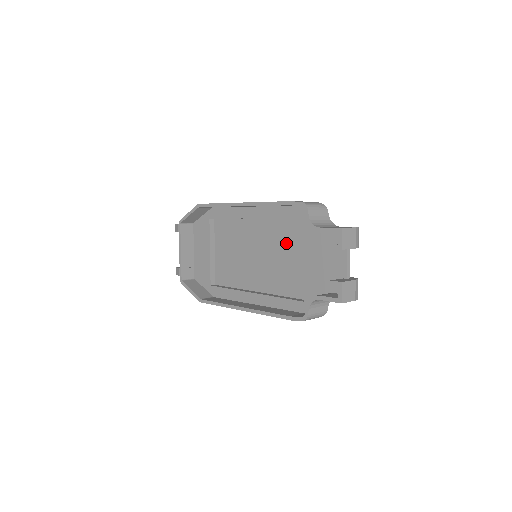
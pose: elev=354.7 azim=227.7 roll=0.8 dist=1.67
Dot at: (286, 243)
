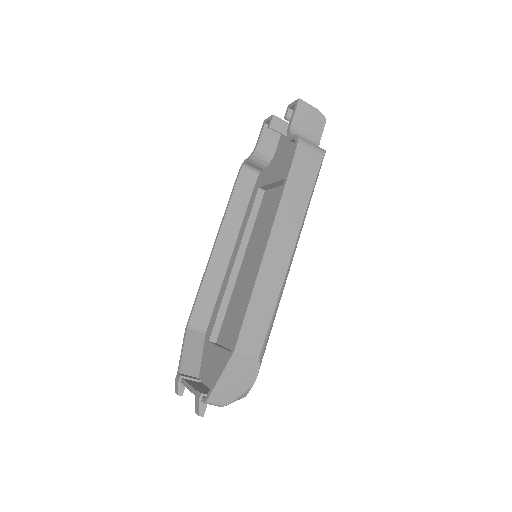
Dot at: (267, 218)
